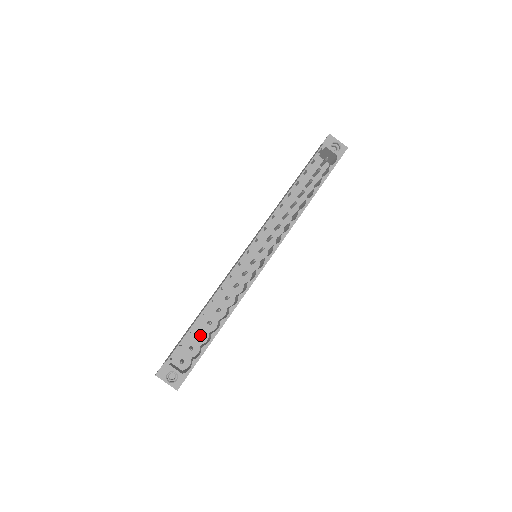
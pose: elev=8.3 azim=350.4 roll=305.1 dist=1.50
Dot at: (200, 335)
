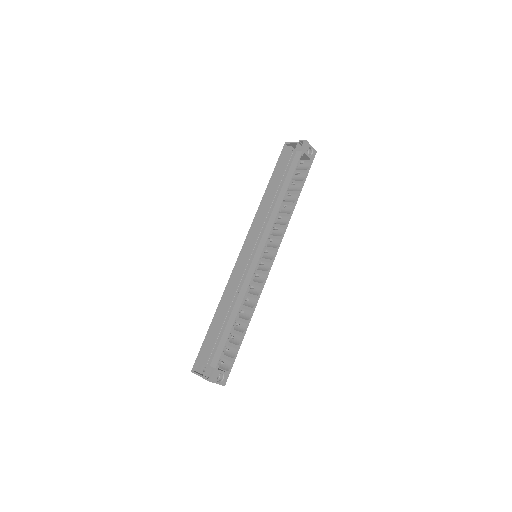
Dot at: (233, 337)
